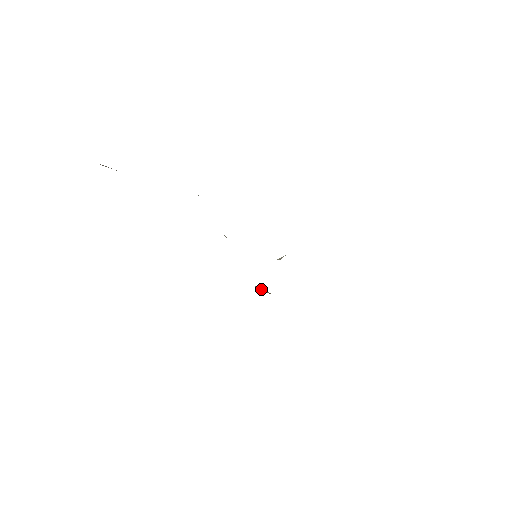
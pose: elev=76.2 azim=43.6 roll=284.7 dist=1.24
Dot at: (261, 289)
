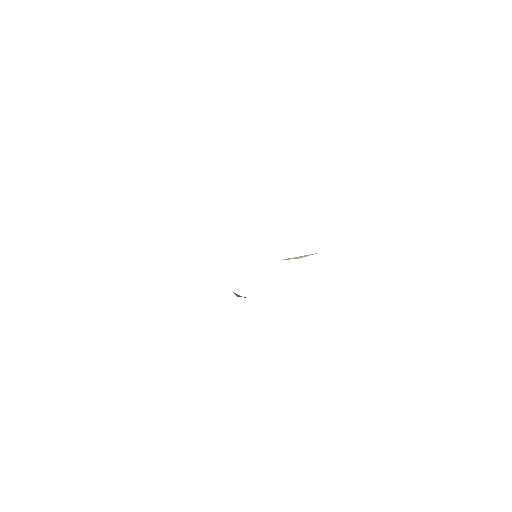
Dot at: (235, 293)
